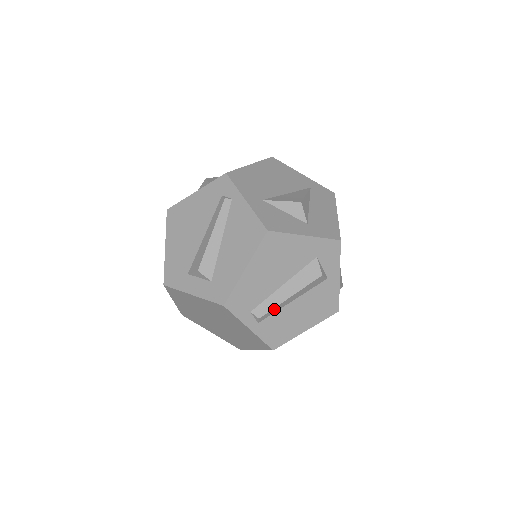
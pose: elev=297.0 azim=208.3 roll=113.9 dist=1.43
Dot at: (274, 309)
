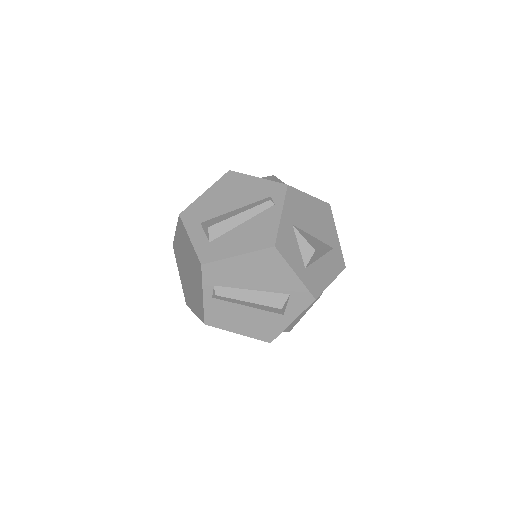
Dot at: (230, 299)
